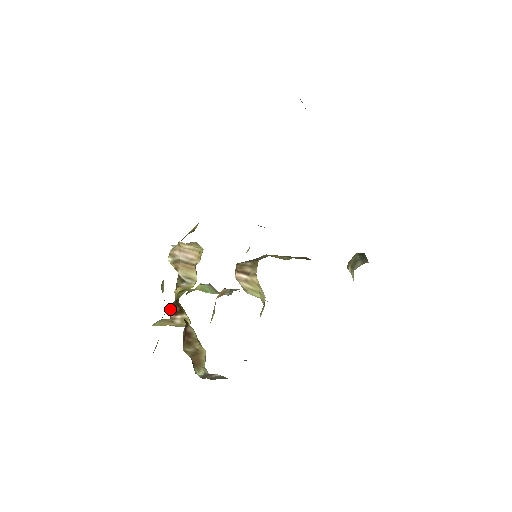
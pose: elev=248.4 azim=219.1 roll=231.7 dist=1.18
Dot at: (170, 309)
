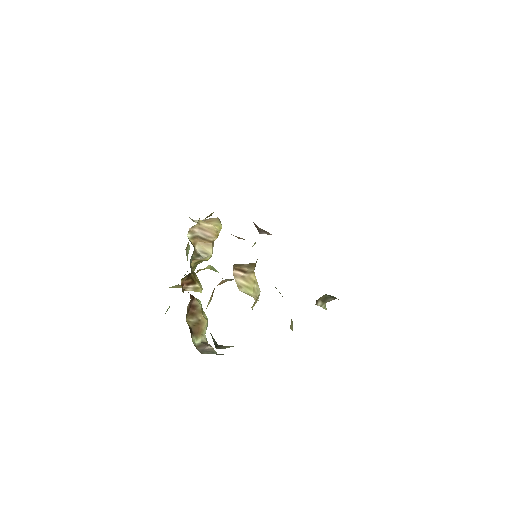
Dot at: (182, 281)
